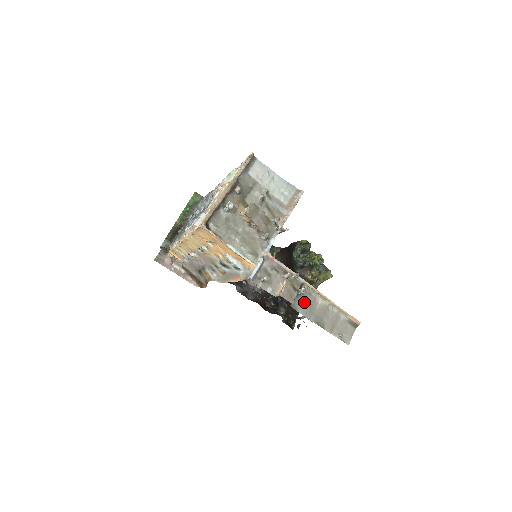
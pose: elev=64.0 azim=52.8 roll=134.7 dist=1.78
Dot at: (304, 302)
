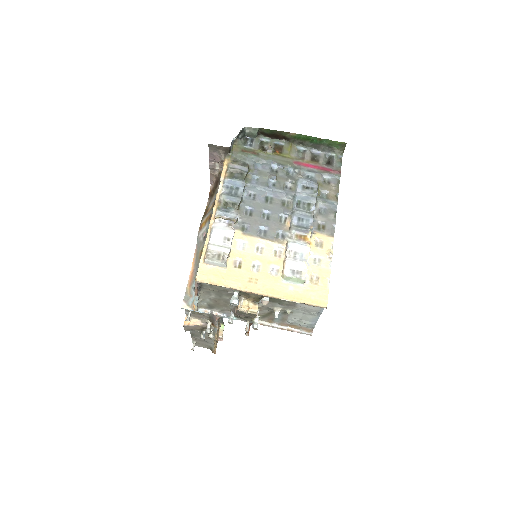
Dot at: occluded
